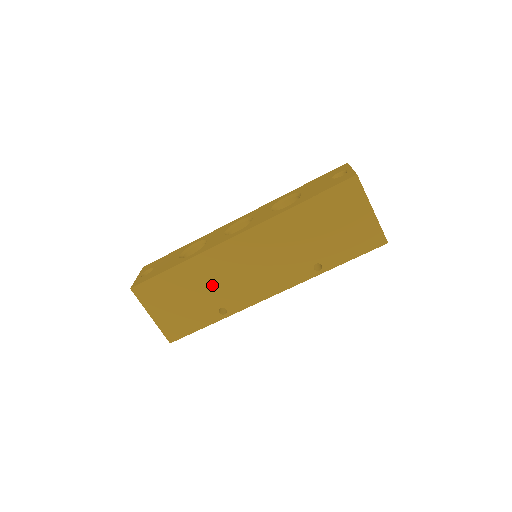
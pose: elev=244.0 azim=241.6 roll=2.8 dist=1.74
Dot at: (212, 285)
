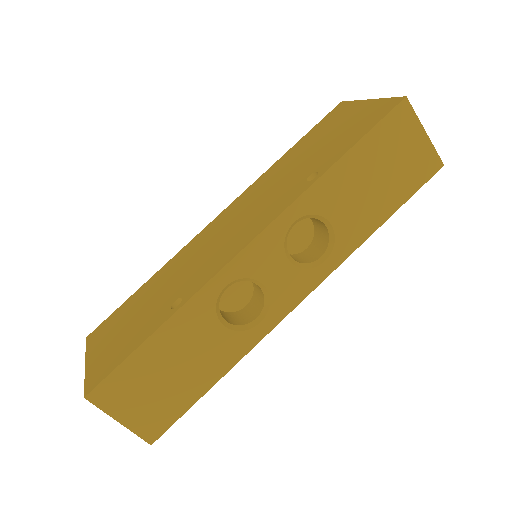
Dot at: (175, 279)
